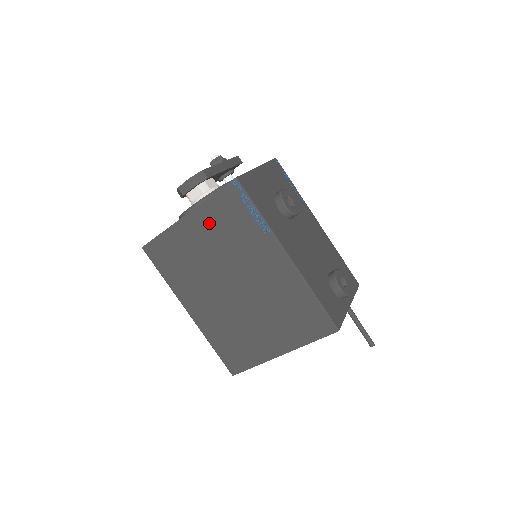
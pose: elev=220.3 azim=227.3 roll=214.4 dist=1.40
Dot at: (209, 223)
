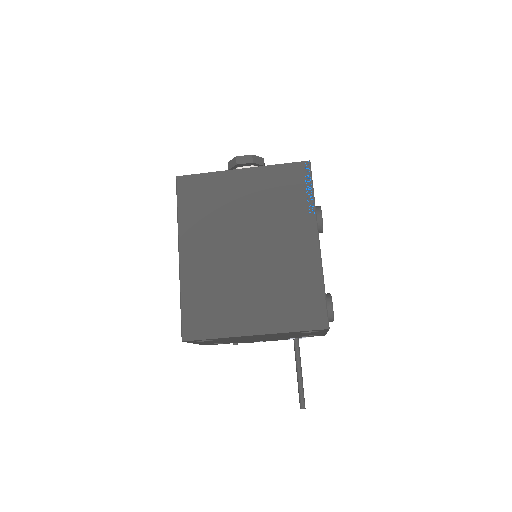
Dot at: (262, 184)
